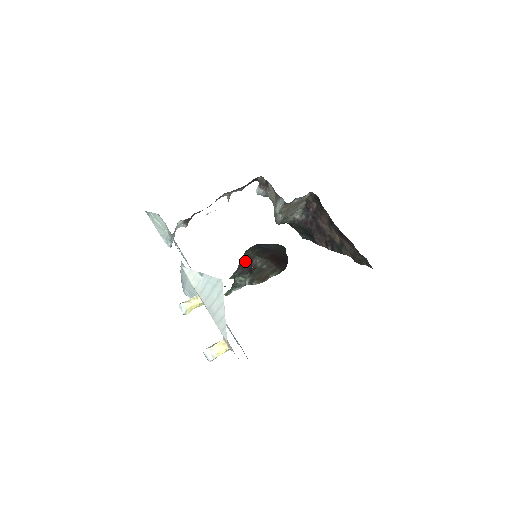
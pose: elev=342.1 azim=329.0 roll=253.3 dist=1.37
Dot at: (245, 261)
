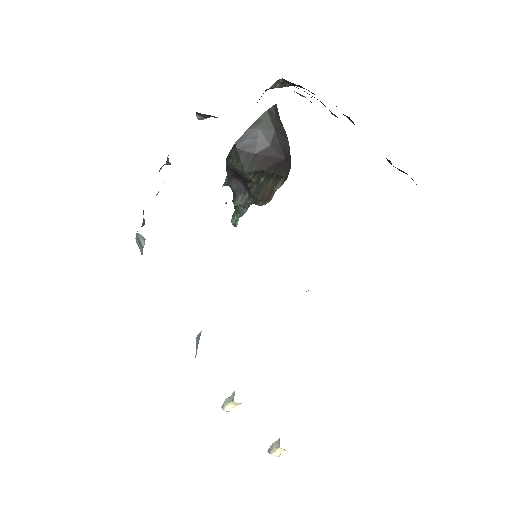
Dot at: (233, 172)
